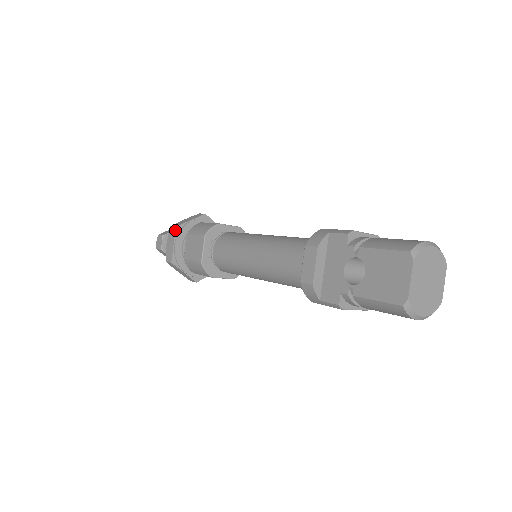
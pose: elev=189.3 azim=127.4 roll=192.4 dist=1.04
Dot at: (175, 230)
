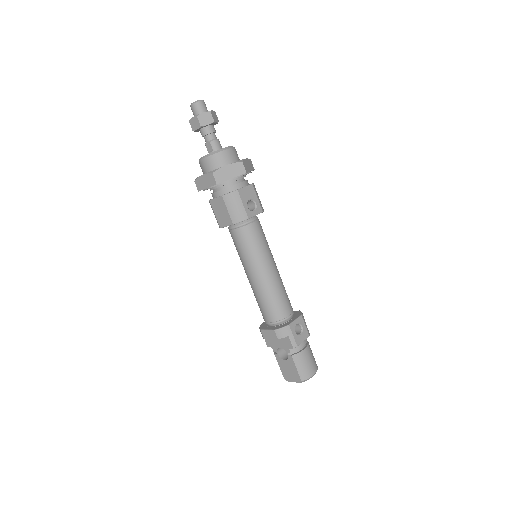
Dot at: (215, 185)
